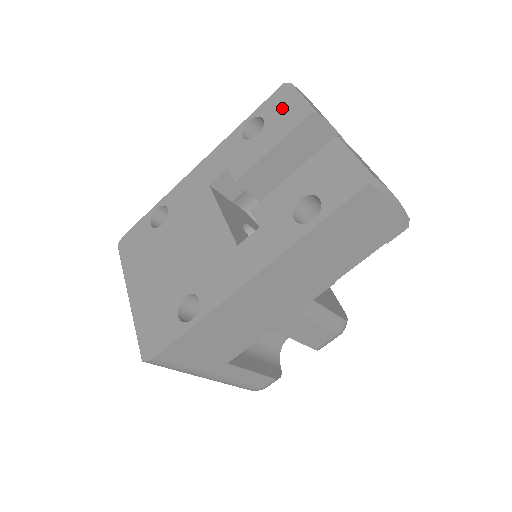
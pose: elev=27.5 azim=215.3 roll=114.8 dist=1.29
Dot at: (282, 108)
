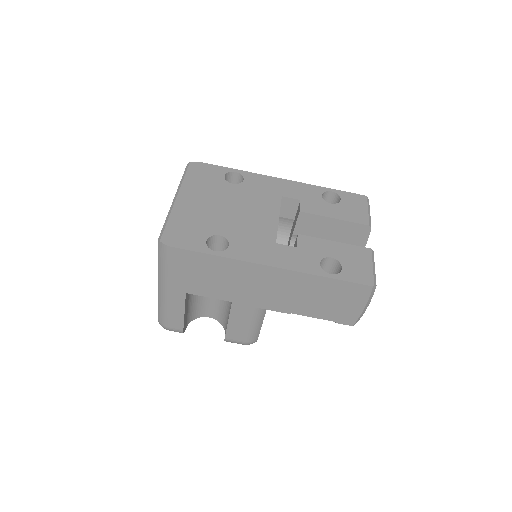
Dot at: (356, 206)
